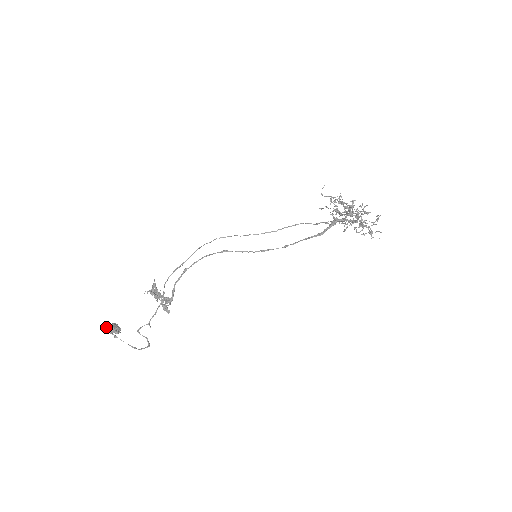
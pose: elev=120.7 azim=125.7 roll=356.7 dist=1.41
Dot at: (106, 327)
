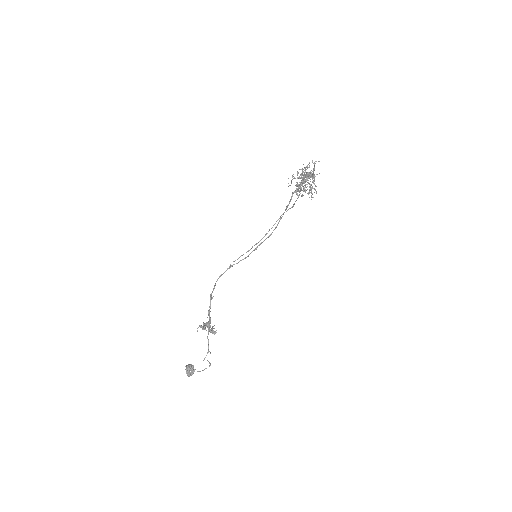
Dot at: occluded
